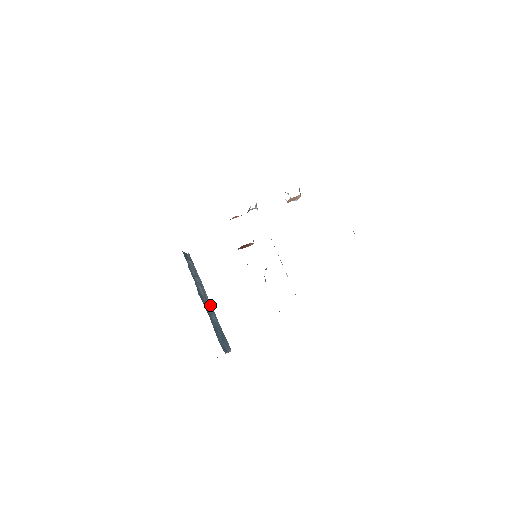
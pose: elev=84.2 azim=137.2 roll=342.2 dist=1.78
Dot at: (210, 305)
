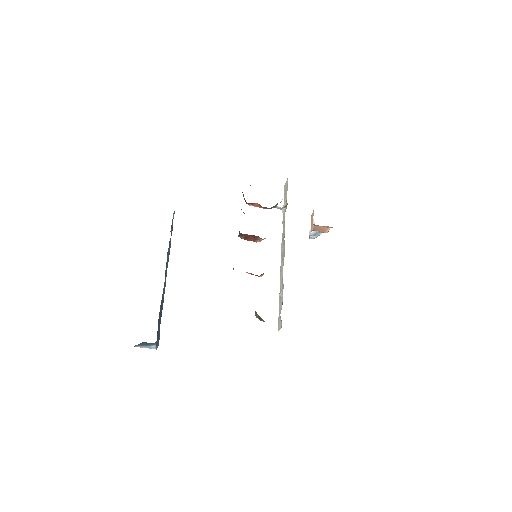
Dot at: occluded
